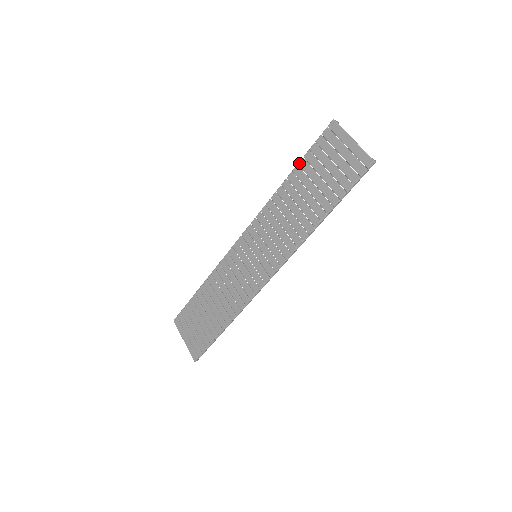
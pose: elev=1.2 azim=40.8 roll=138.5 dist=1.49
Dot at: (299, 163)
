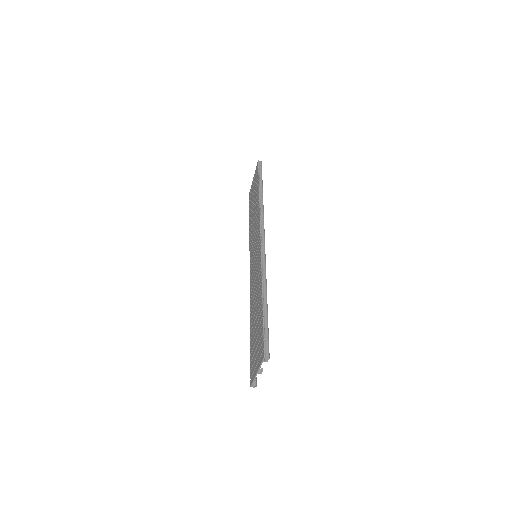
Dot at: (249, 217)
